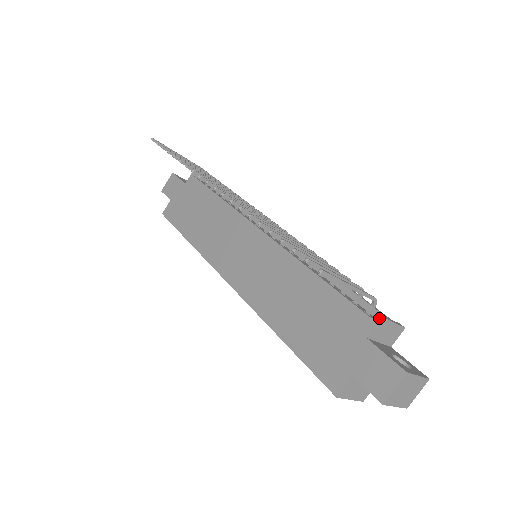
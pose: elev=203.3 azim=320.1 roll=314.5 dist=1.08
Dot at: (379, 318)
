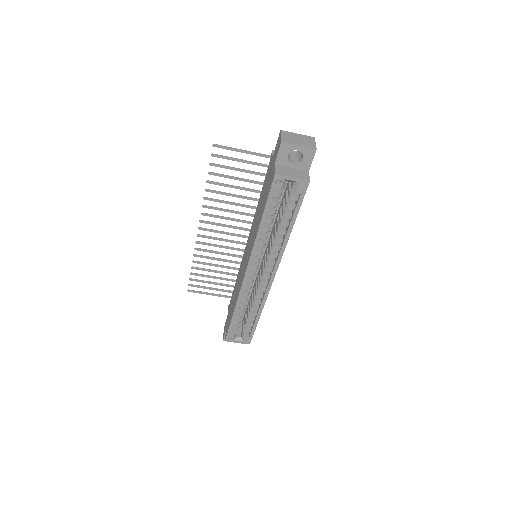
Dot at: (272, 151)
